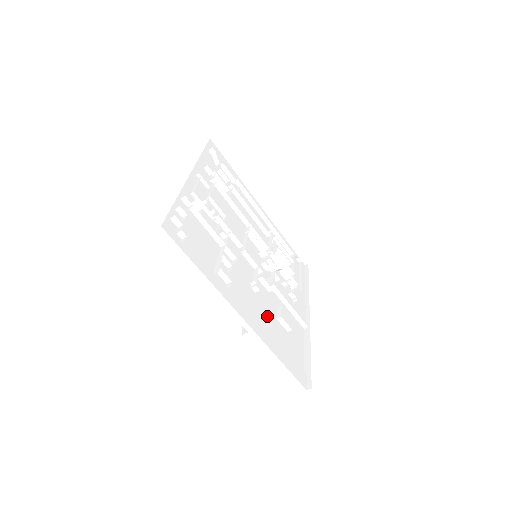
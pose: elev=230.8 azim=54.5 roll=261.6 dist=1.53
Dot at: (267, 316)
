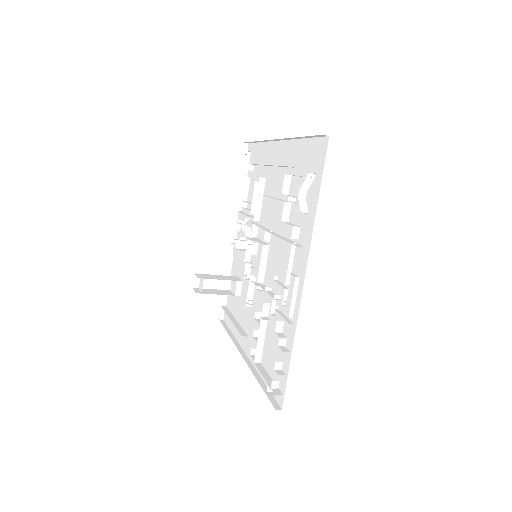
Dot at: occluded
